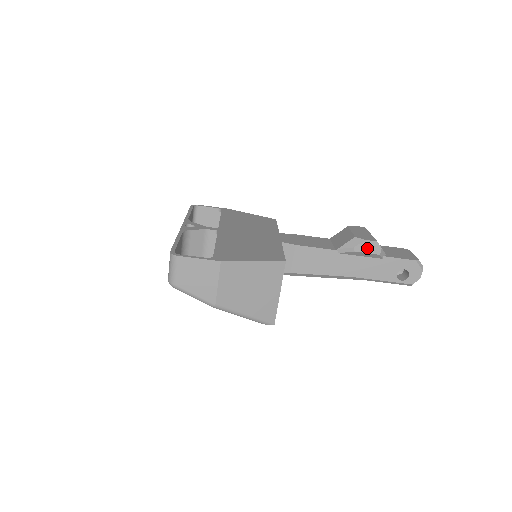
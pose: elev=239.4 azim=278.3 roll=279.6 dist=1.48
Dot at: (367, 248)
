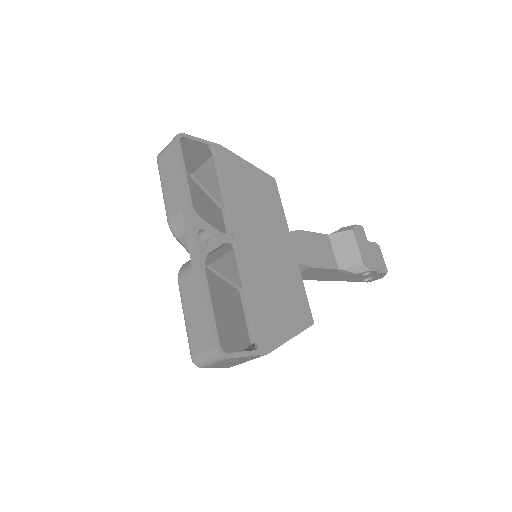
Dot at: occluded
